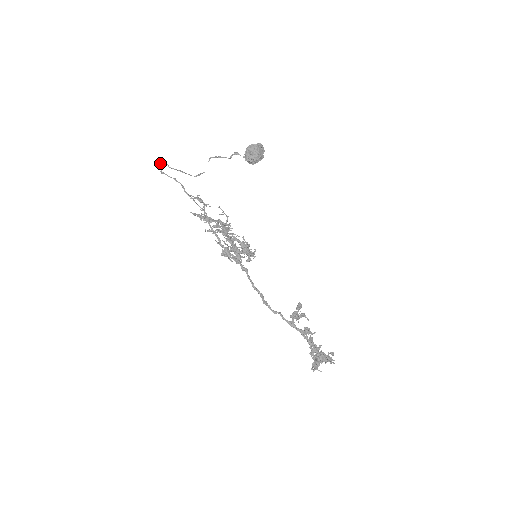
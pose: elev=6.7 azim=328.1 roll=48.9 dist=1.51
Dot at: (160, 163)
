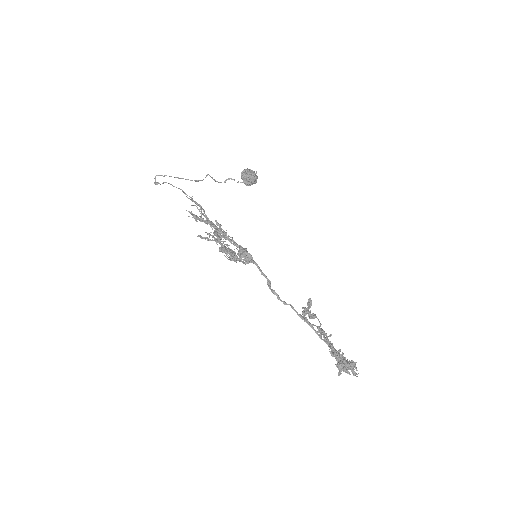
Dot at: (155, 176)
